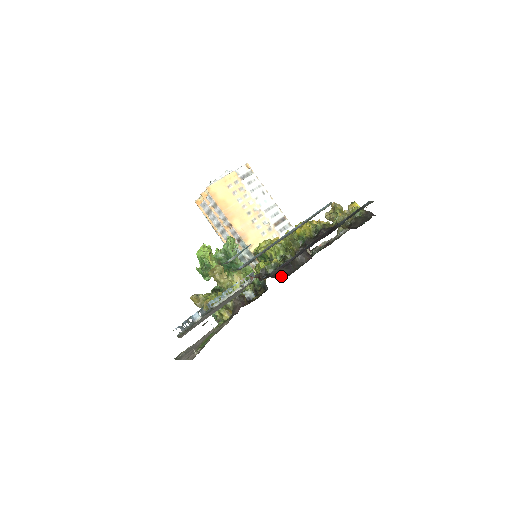
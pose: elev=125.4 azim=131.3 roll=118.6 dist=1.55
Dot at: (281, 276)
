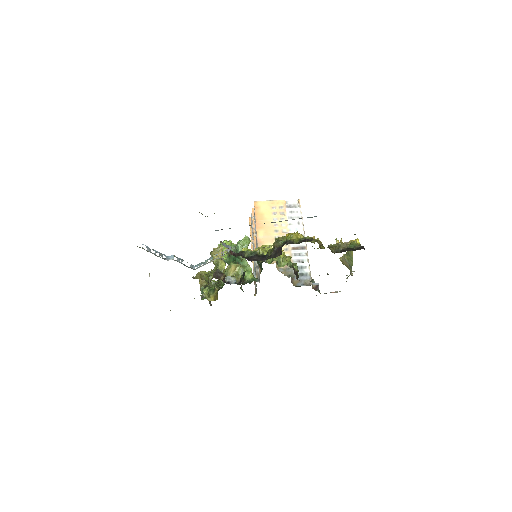
Dot at: (251, 259)
